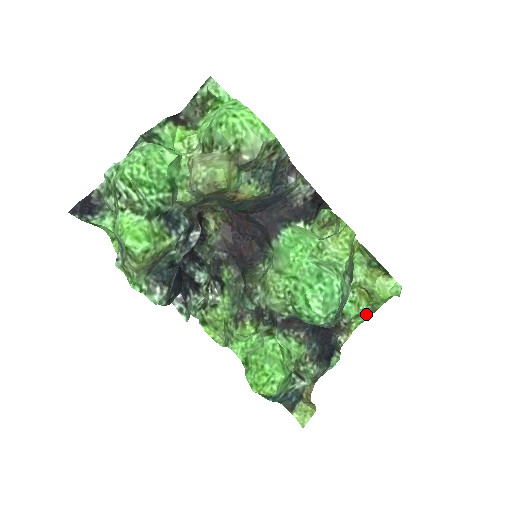
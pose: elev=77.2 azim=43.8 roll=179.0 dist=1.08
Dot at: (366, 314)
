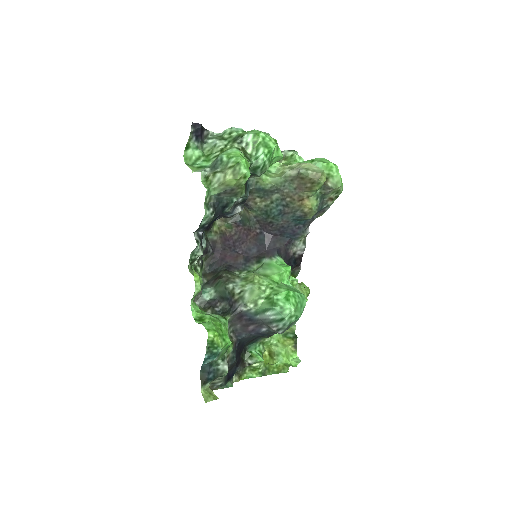
Dot at: (258, 373)
